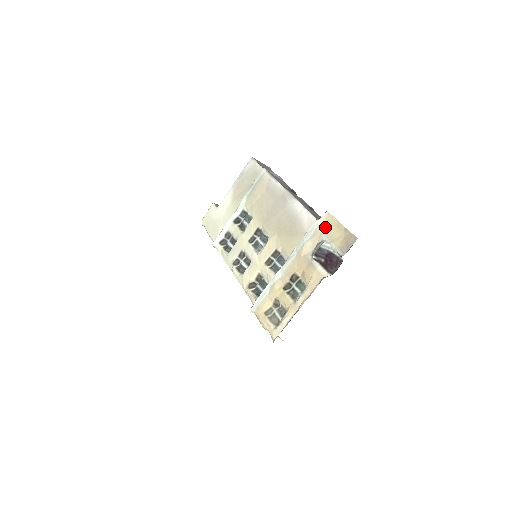
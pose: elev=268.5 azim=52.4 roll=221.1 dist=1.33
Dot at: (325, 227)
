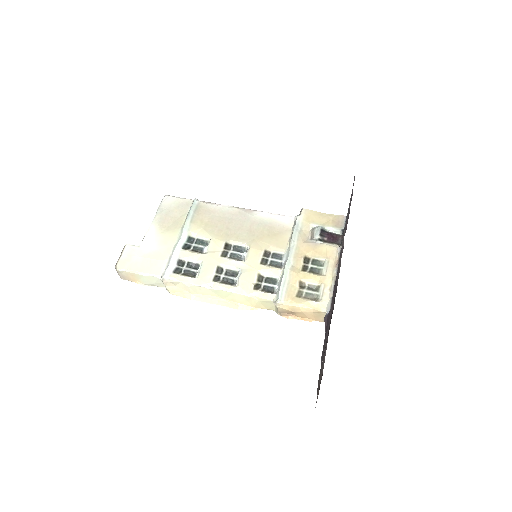
Dot at: (310, 218)
